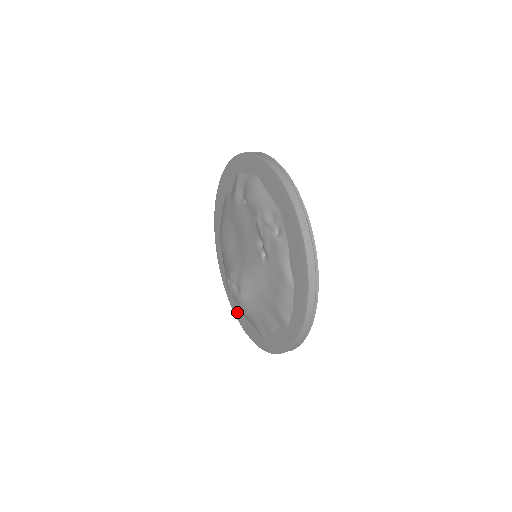
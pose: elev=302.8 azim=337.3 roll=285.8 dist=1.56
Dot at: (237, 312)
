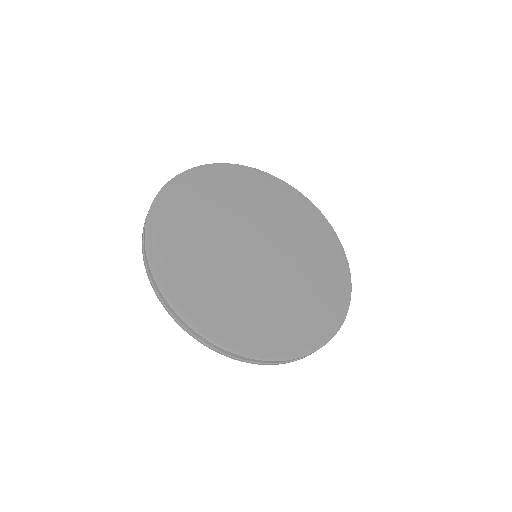
Dot at: occluded
